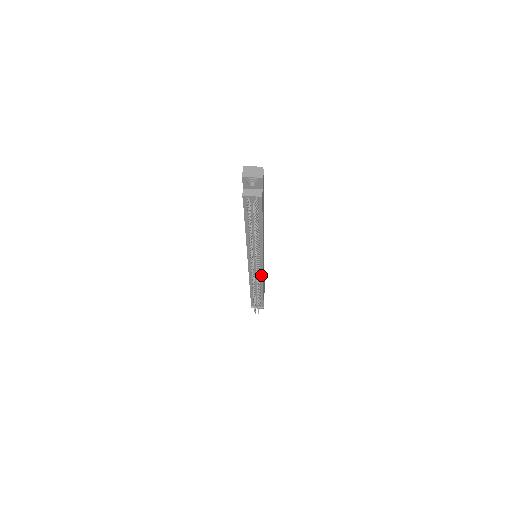
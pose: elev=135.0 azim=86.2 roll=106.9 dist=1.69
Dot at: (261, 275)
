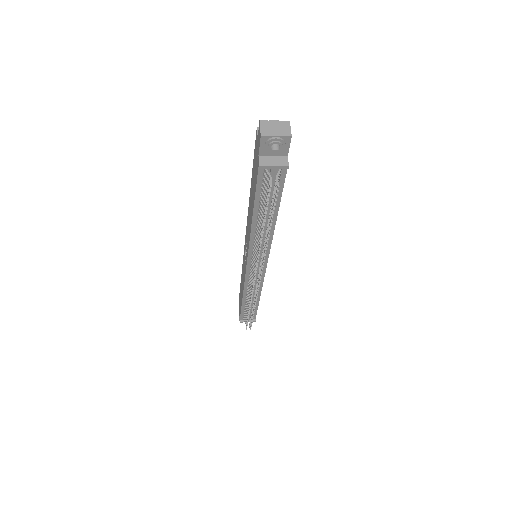
Dot at: (261, 281)
